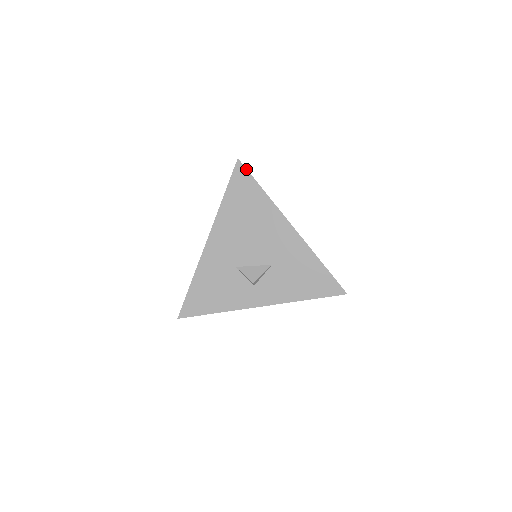
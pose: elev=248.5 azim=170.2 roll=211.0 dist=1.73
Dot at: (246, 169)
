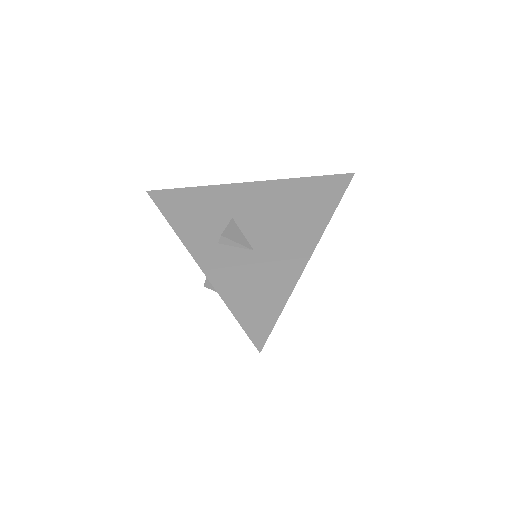
Dot at: occluded
